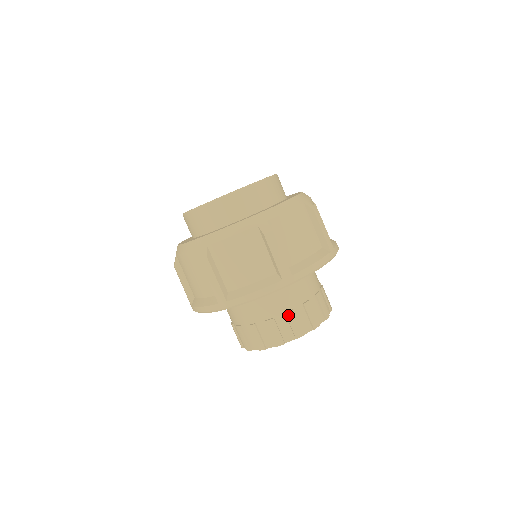
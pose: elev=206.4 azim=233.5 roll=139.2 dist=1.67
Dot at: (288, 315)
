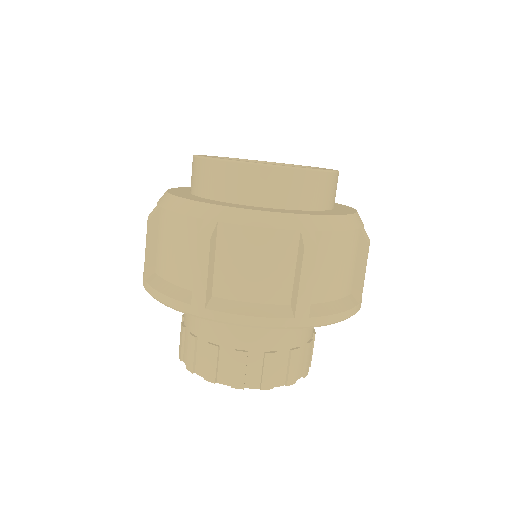
Dot at: (267, 356)
